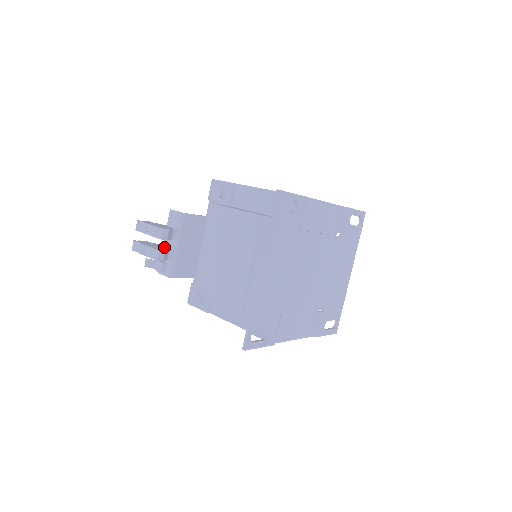
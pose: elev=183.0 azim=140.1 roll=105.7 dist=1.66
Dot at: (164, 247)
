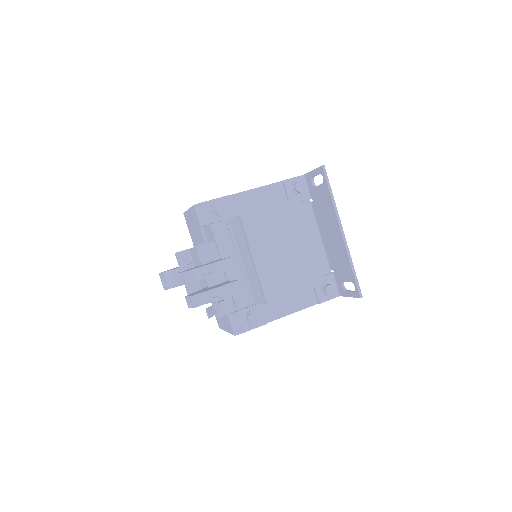
Dot at: (216, 285)
